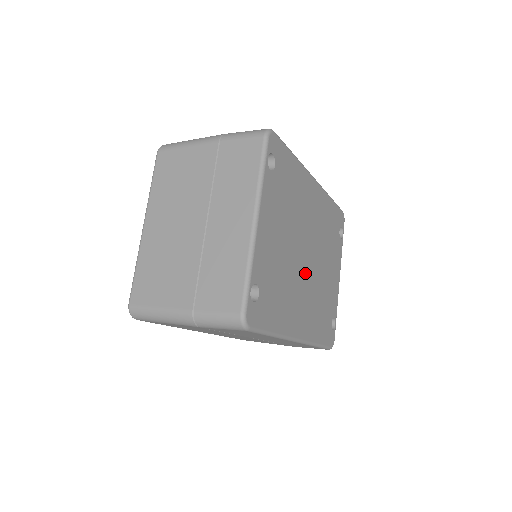
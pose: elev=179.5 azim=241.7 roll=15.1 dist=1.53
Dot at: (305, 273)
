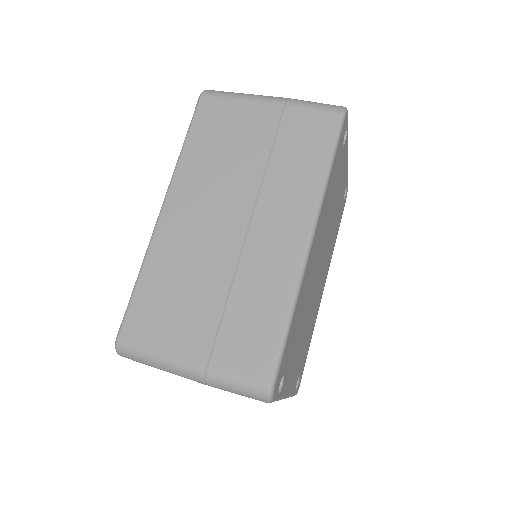
Dot at: (320, 276)
